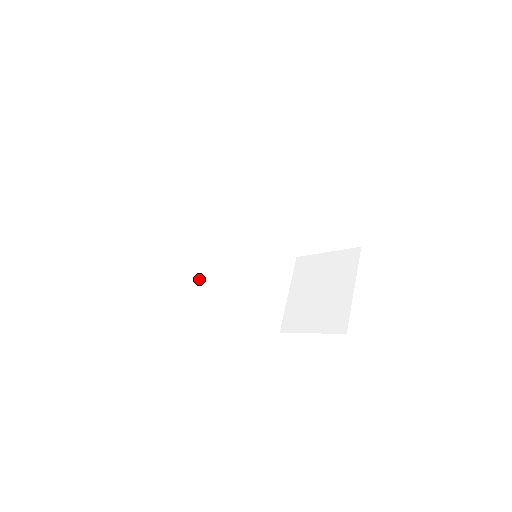
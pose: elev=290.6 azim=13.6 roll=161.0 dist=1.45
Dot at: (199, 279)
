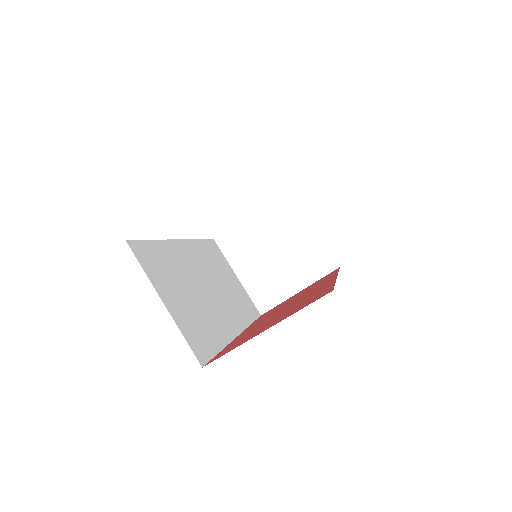
Dot at: (218, 324)
